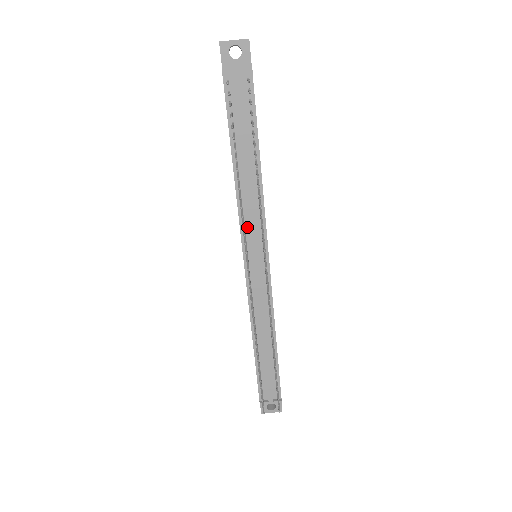
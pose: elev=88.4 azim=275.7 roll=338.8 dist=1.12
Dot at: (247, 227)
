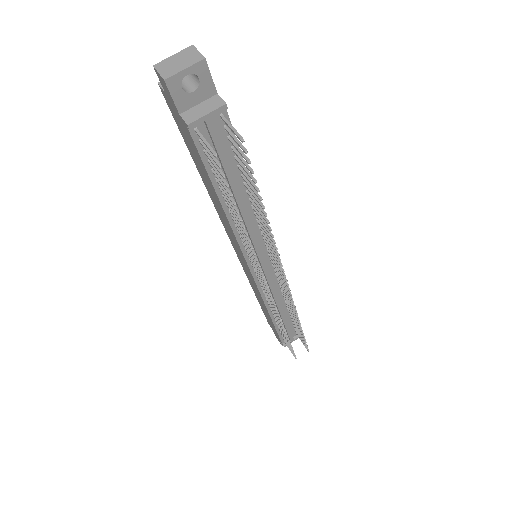
Dot at: occluded
